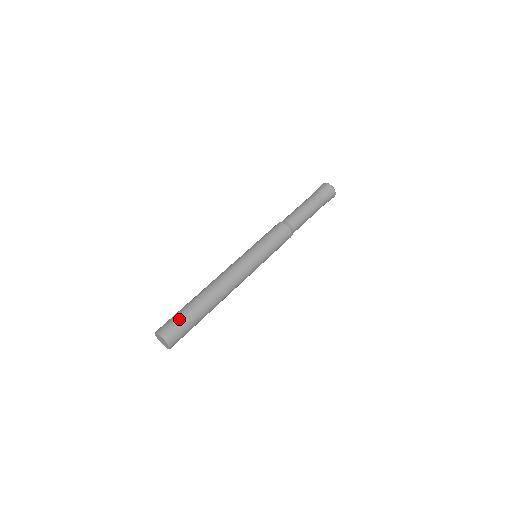
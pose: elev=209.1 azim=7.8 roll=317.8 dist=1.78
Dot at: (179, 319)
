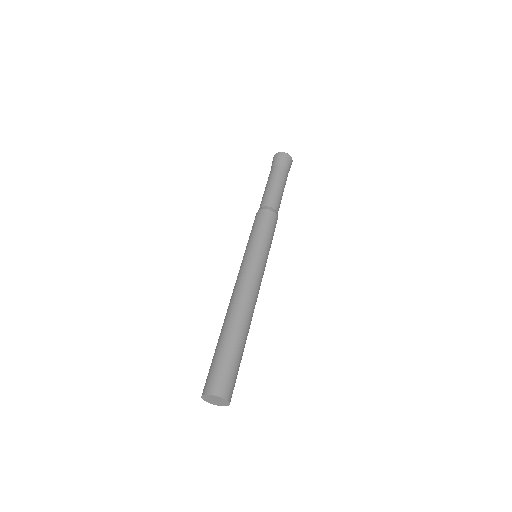
Dot at: (228, 366)
